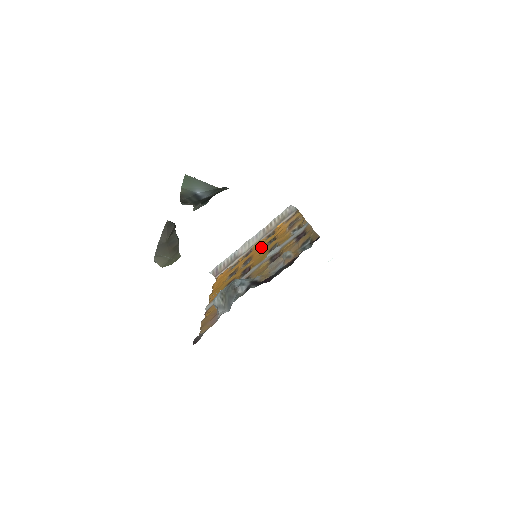
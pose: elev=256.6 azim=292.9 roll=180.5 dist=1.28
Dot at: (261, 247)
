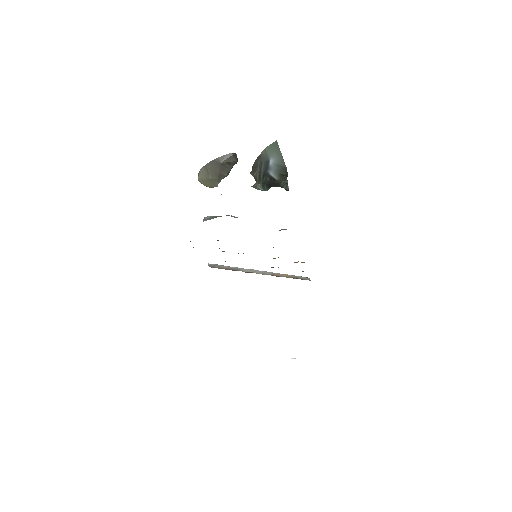
Dot at: occluded
